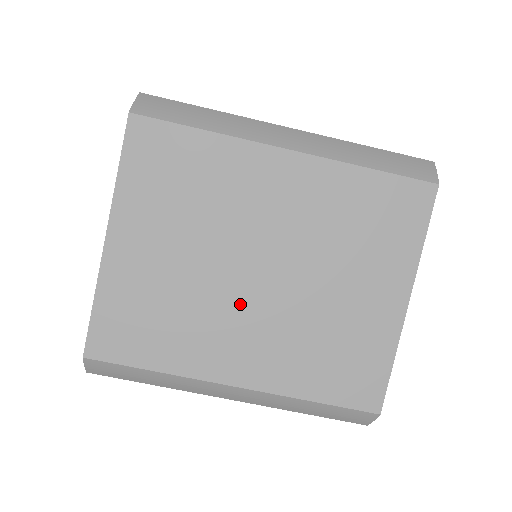
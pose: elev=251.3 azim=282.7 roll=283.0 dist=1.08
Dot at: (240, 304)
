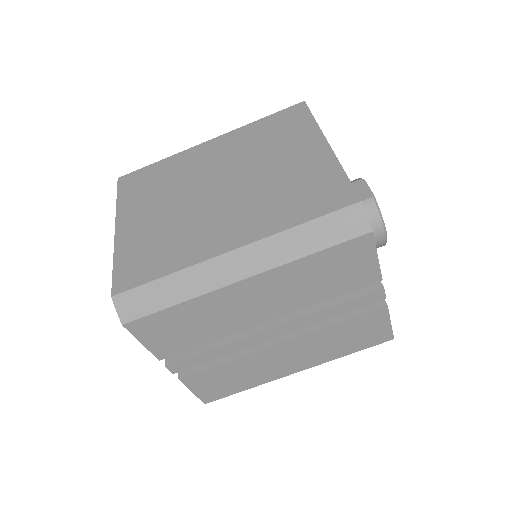
Dot at: (213, 208)
